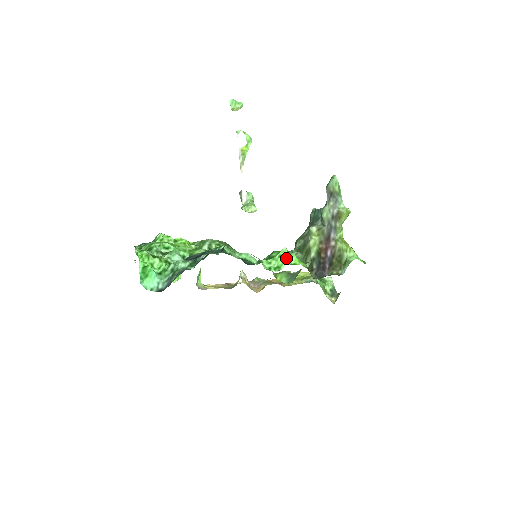
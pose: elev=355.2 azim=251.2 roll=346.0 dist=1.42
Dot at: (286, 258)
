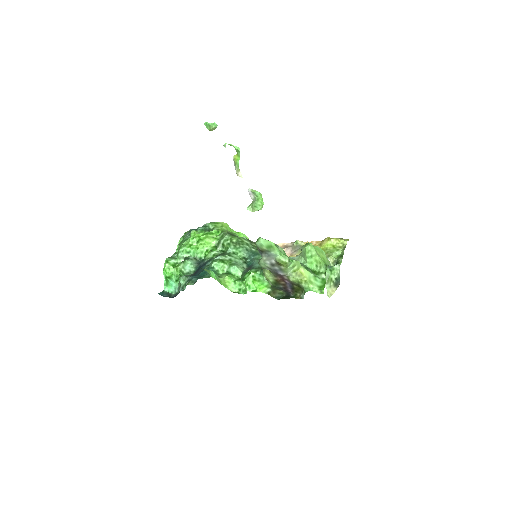
Dot at: (249, 285)
